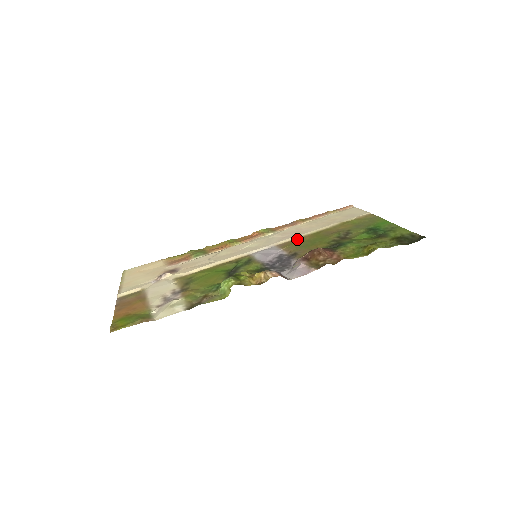
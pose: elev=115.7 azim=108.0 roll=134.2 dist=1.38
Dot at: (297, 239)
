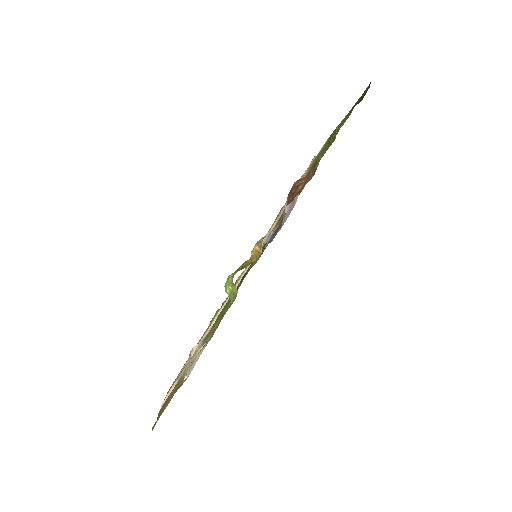
Dot at: (282, 213)
